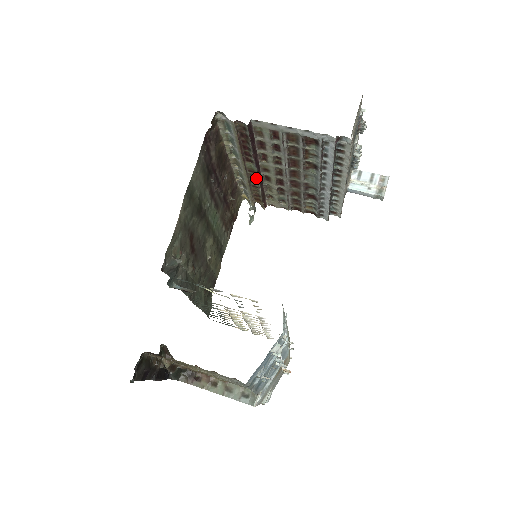
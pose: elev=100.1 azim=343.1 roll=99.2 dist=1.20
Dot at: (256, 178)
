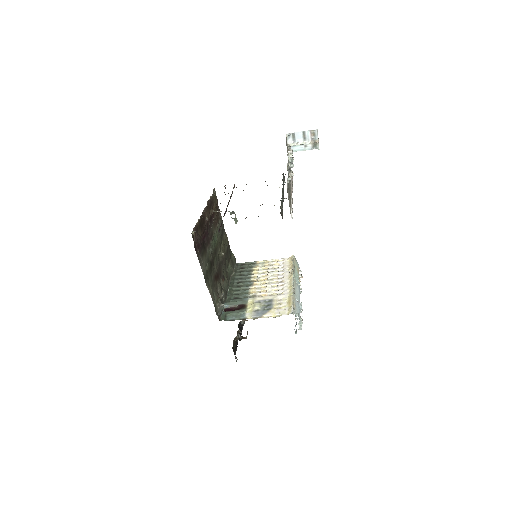
Dot at: occluded
